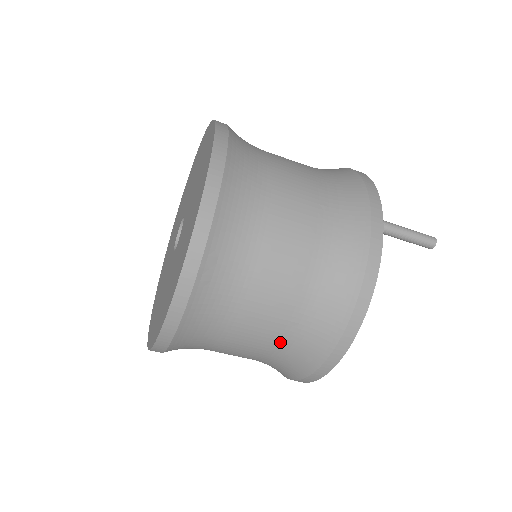
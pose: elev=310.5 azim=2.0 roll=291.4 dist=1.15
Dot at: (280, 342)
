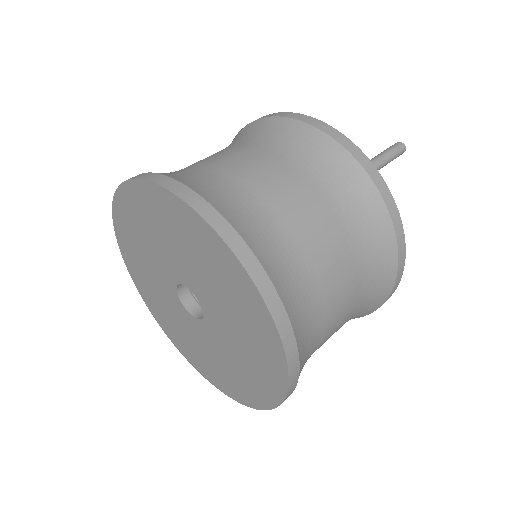
Dot at: occluded
